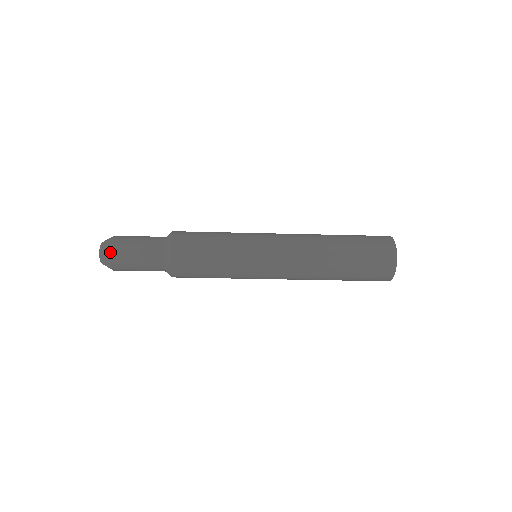
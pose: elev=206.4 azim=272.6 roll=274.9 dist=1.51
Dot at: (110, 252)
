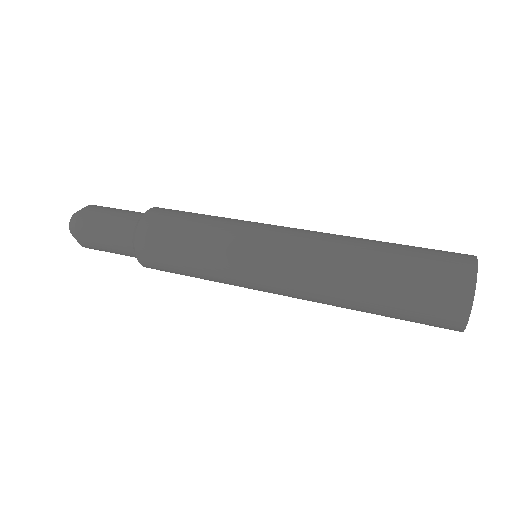
Dot at: (78, 241)
